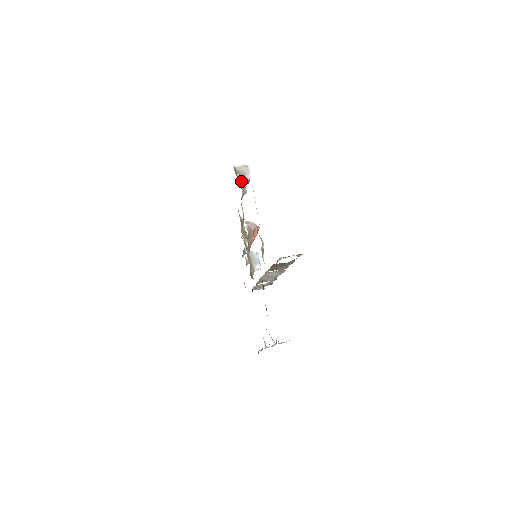
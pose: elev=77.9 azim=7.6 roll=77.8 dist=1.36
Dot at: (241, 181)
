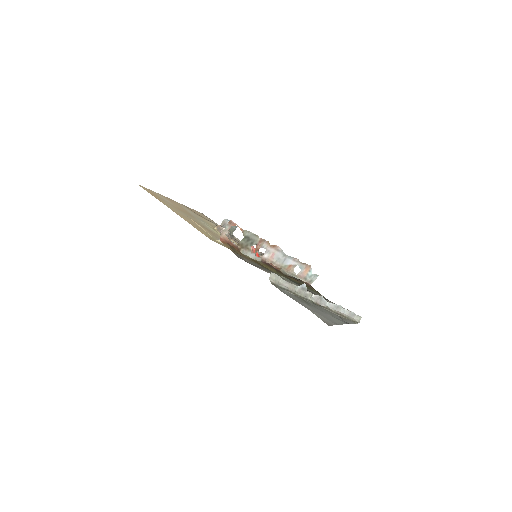
Dot at: (218, 228)
